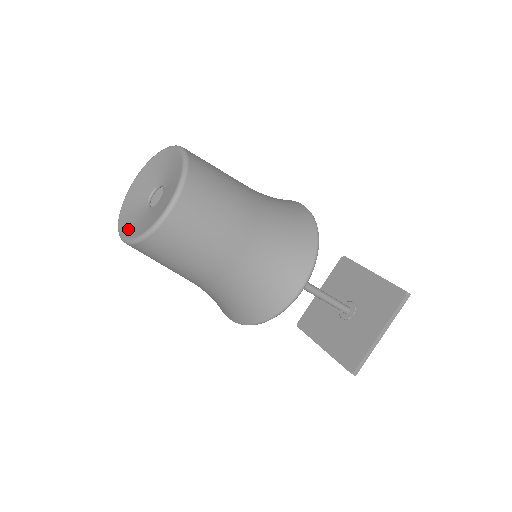
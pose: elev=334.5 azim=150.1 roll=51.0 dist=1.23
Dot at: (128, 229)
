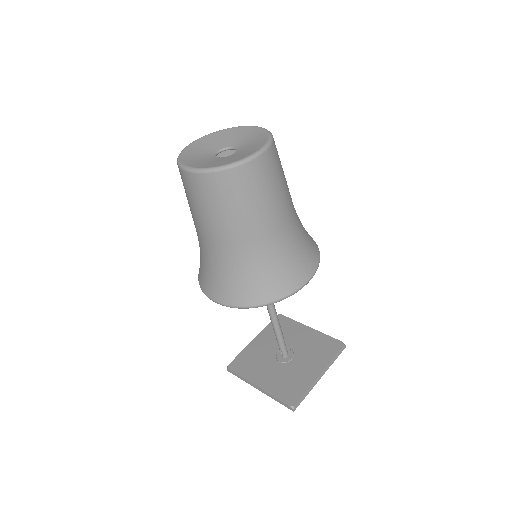
Dot at: (198, 164)
